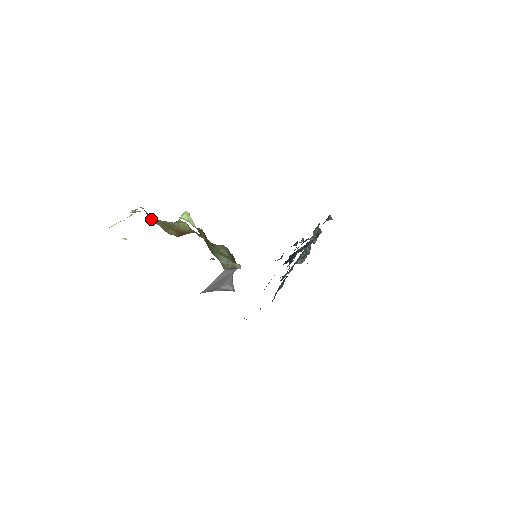
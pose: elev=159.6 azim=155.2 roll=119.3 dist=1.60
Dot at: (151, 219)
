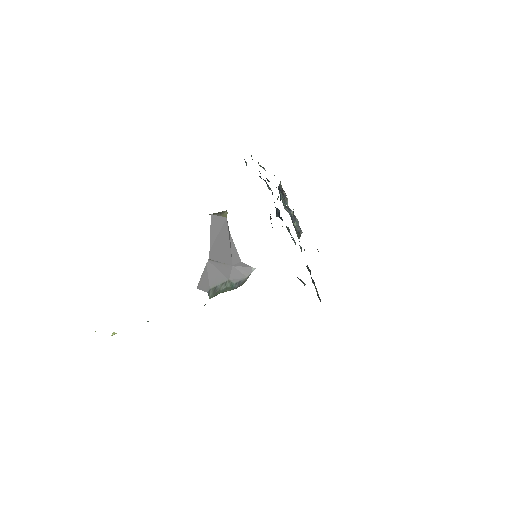
Dot at: occluded
